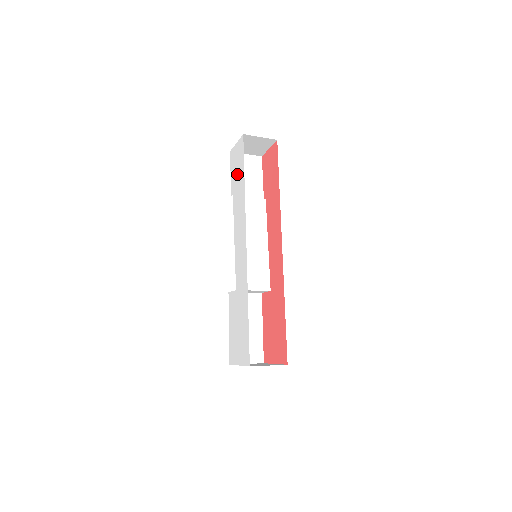
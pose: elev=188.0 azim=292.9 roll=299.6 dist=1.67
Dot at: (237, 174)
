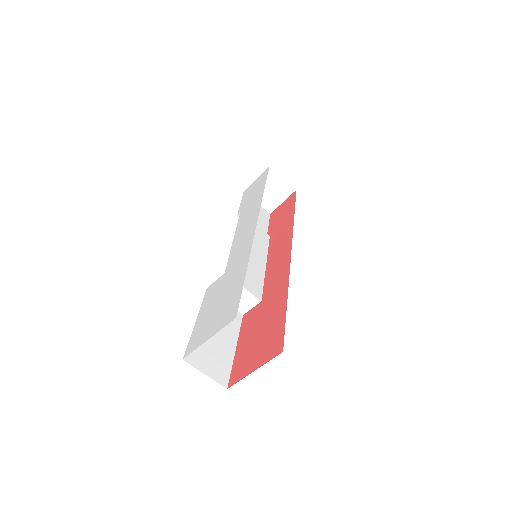
Dot at: (253, 193)
